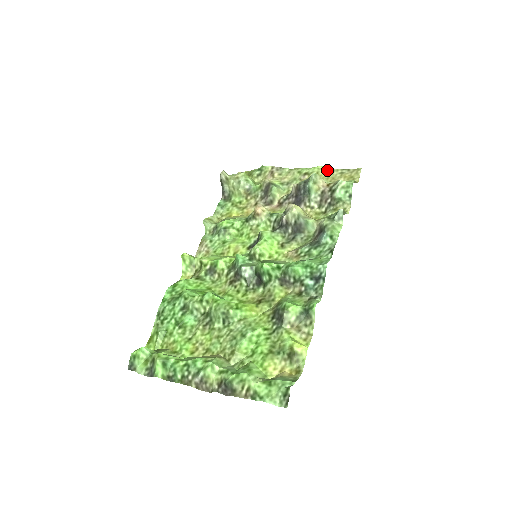
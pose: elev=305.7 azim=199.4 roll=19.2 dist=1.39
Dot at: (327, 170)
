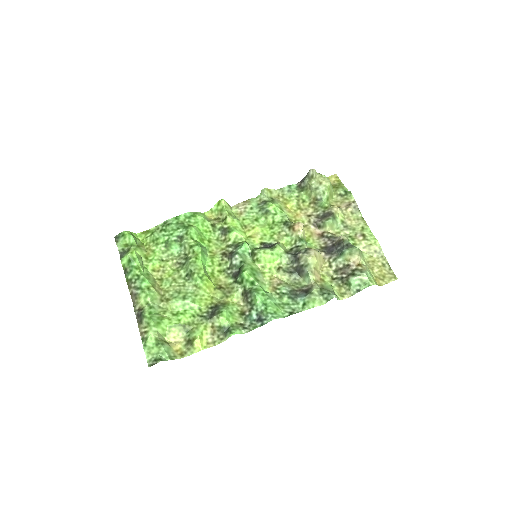
Dot at: (379, 251)
